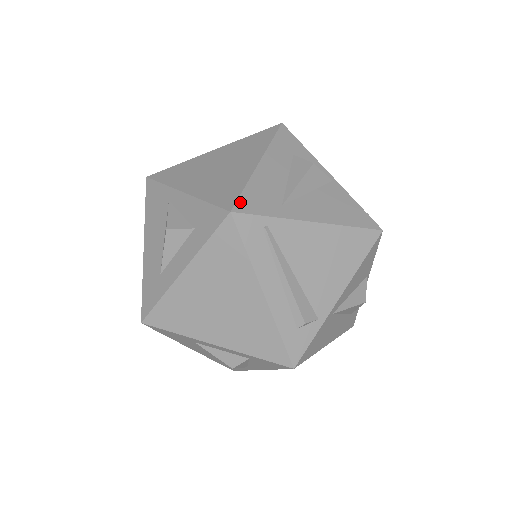
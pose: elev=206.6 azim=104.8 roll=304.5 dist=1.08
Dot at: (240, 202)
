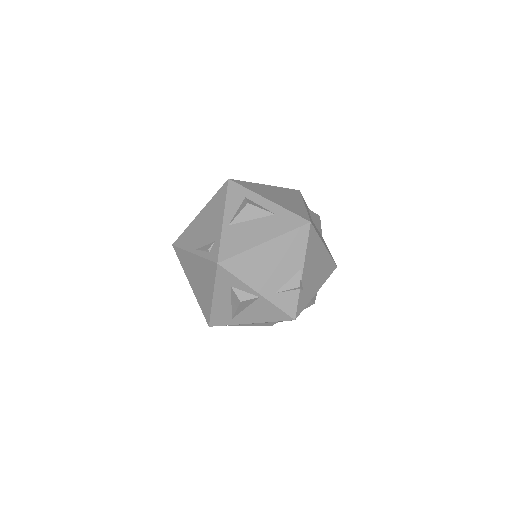
Dot at: (211, 322)
